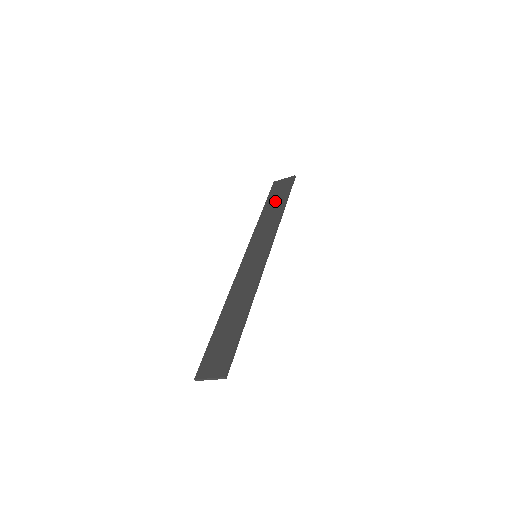
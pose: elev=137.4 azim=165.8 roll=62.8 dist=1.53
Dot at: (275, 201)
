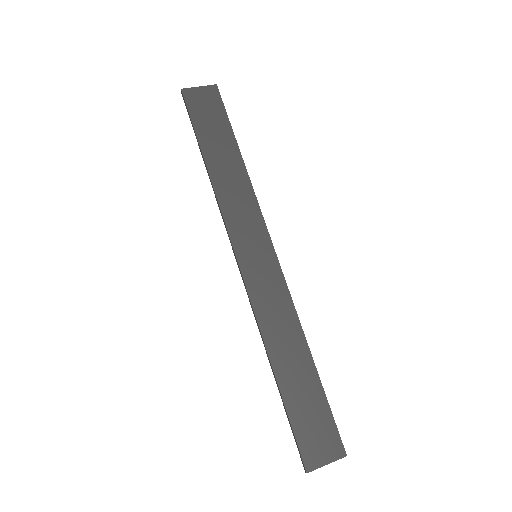
Dot at: (217, 140)
